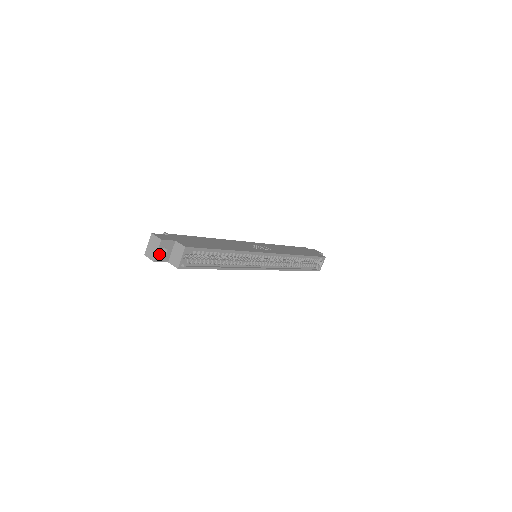
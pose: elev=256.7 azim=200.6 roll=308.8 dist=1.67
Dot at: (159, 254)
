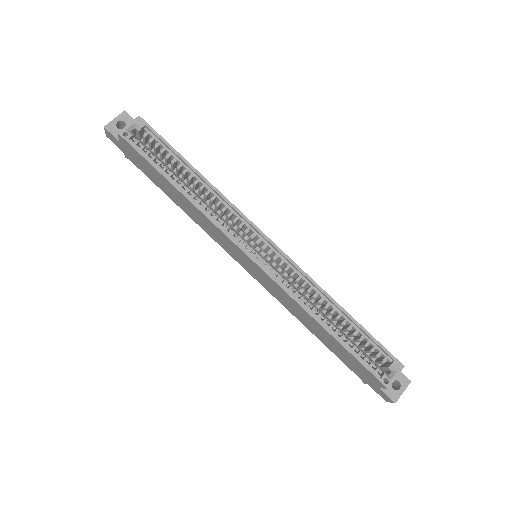
Dot at: (114, 124)
